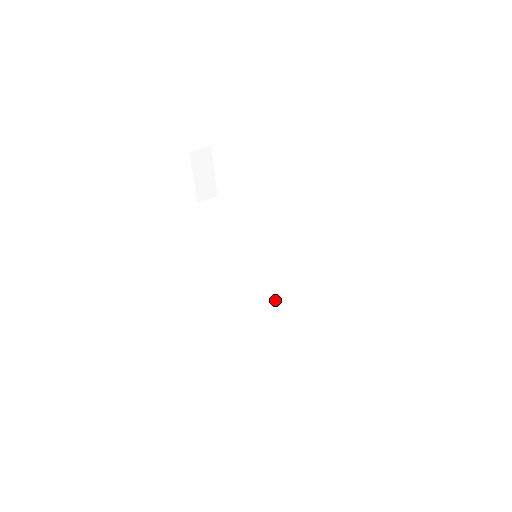
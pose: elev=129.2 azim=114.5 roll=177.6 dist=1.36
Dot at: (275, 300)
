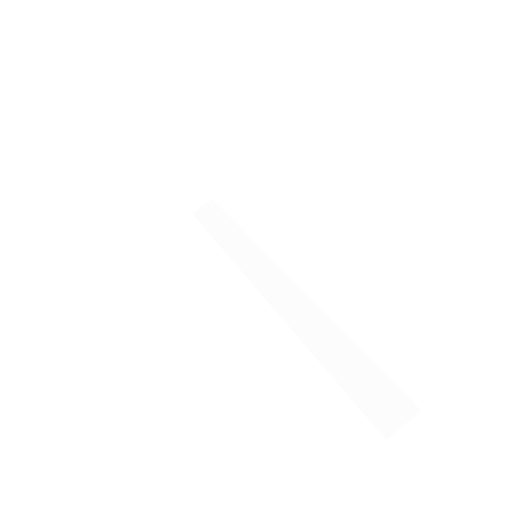
Dot at: (298, 301)
